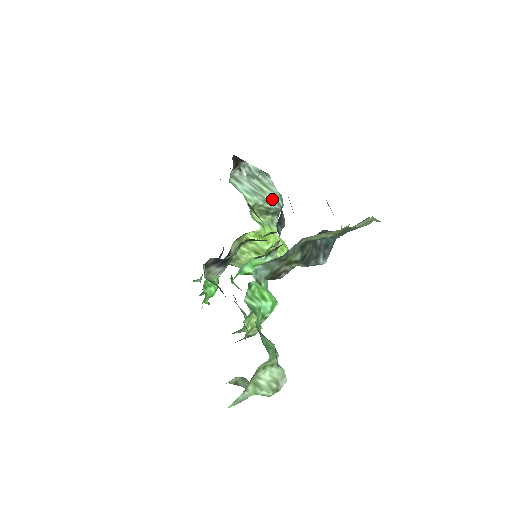
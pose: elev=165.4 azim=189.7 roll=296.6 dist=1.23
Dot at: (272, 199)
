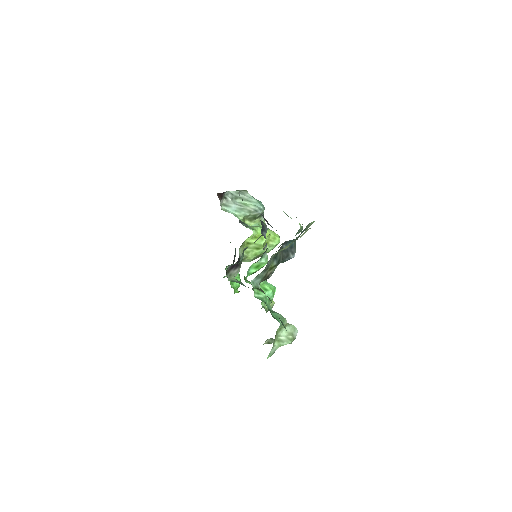
Dot at: (254, 208)
